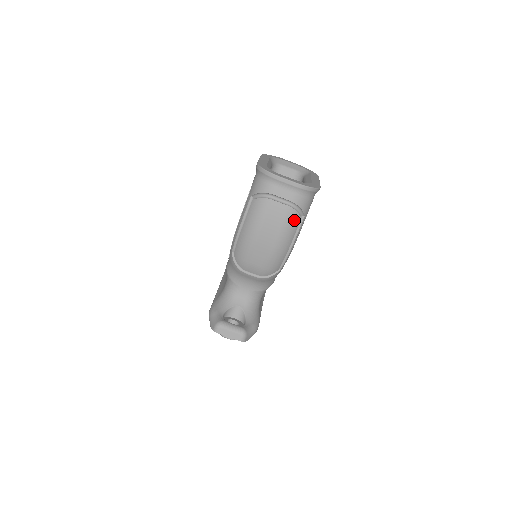
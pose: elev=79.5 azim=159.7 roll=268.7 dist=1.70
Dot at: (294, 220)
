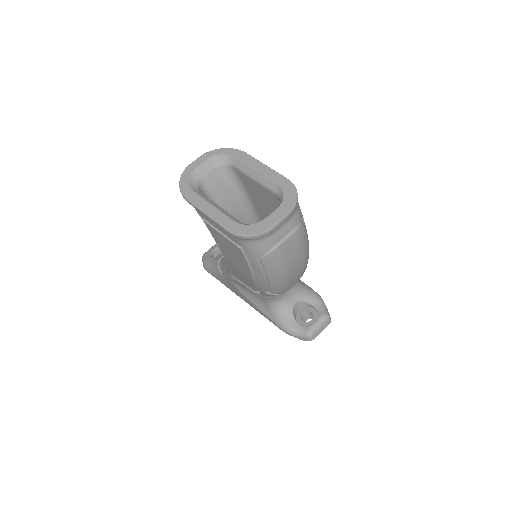
Dot at: (304, 231)
